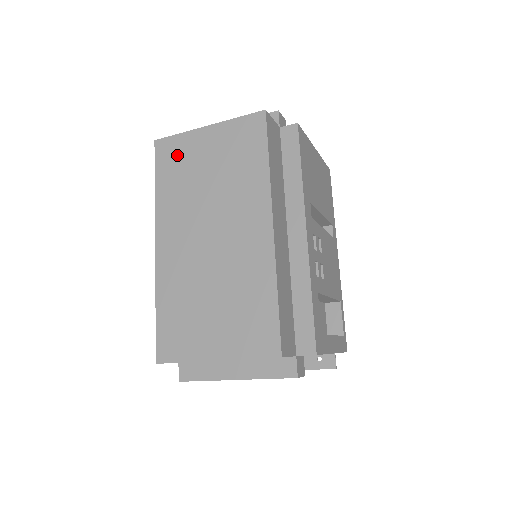
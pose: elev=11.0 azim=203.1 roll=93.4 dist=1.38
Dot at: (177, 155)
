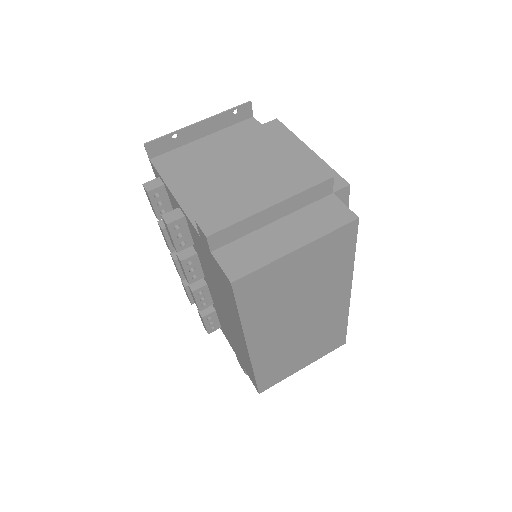
Dot at: (263, 285)
